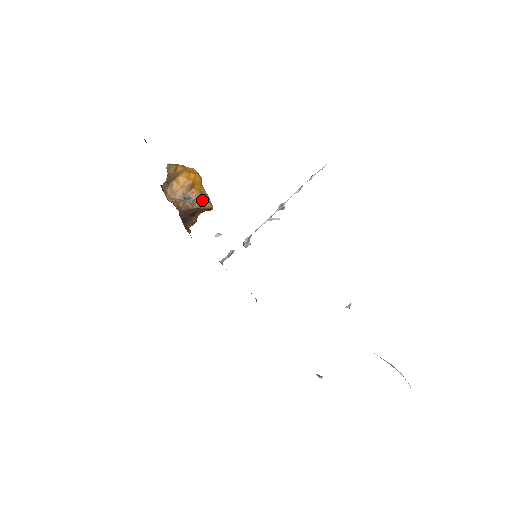
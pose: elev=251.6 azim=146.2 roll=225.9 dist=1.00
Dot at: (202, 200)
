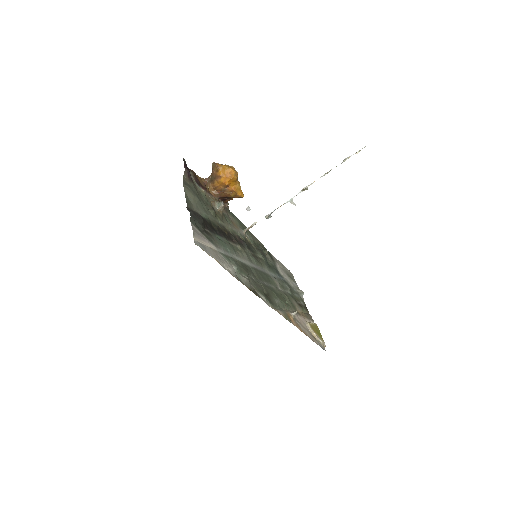
Dot at: (235, 194)
